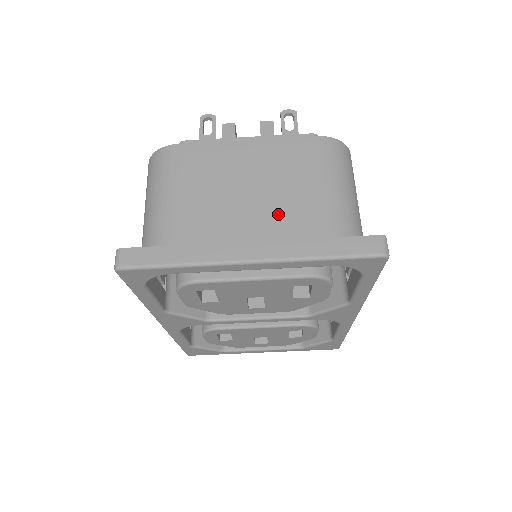
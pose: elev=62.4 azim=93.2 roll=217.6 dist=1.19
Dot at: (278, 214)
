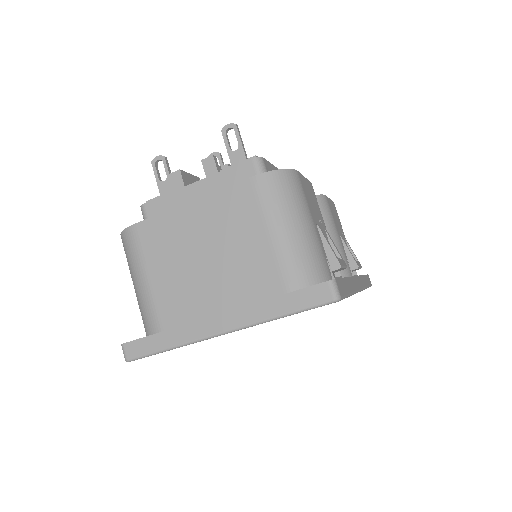
Dot at: (236, 275)
